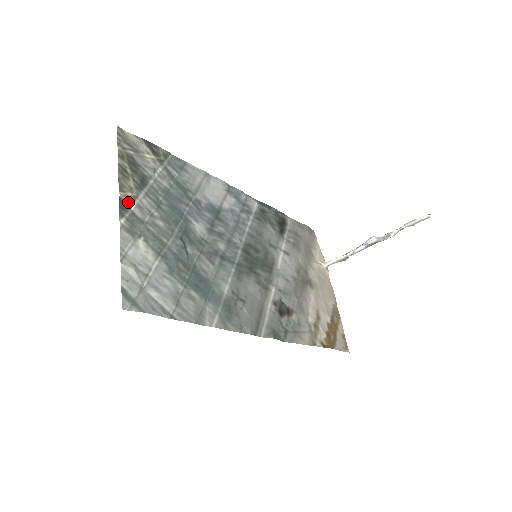
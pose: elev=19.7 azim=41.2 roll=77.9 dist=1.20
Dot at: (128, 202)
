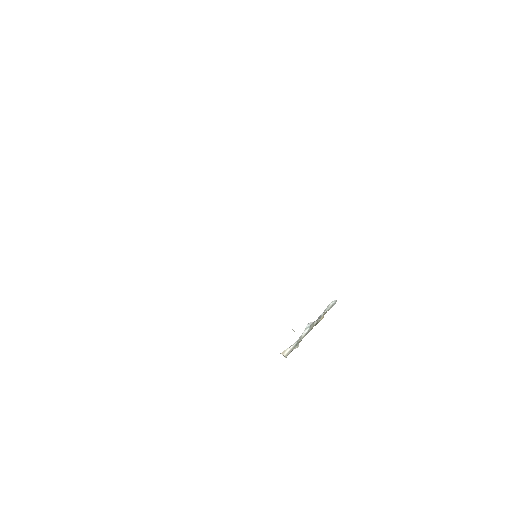
Dot at: occluded
